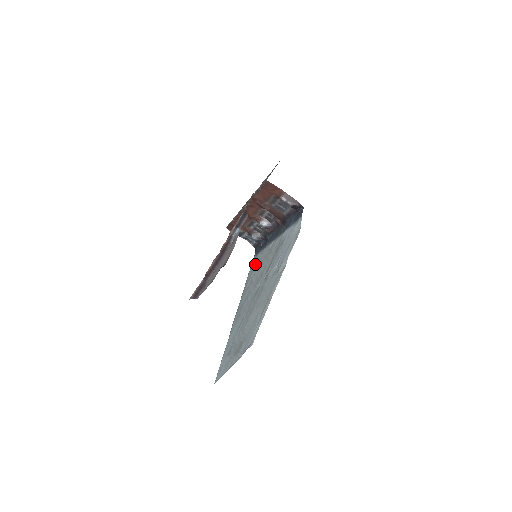
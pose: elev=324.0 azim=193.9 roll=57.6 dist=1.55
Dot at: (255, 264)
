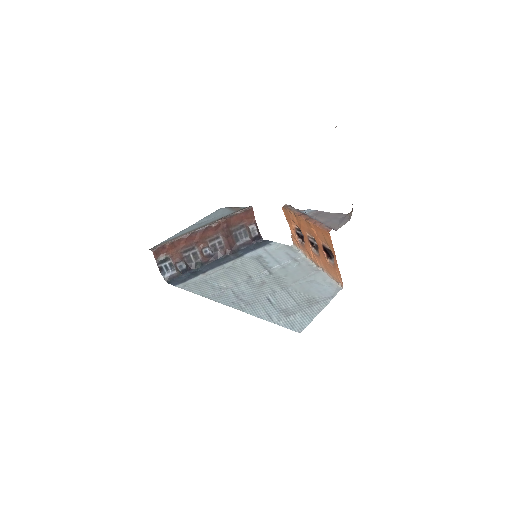
Dot at: (201, 283)
